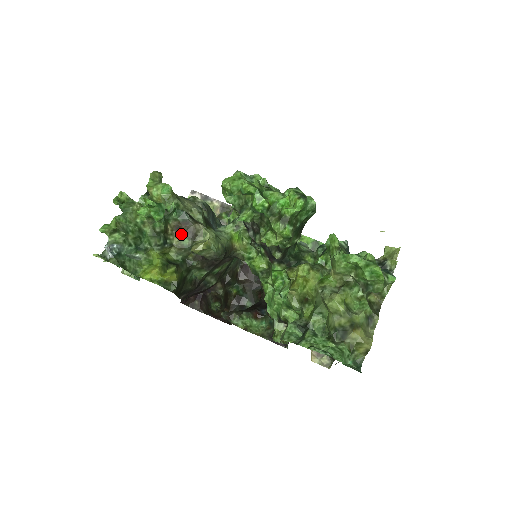
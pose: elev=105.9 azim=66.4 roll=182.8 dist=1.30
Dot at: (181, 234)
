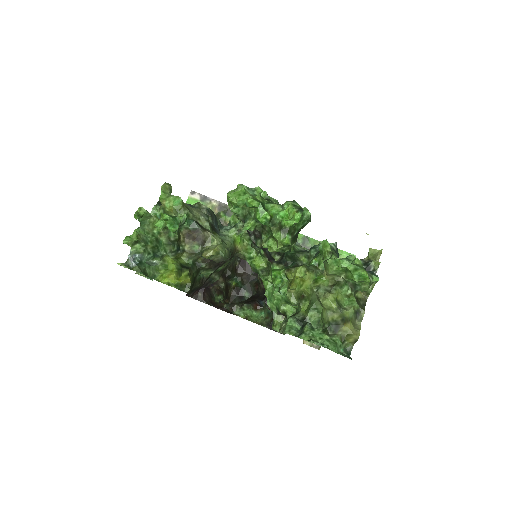
Dot at: (192, 241)
